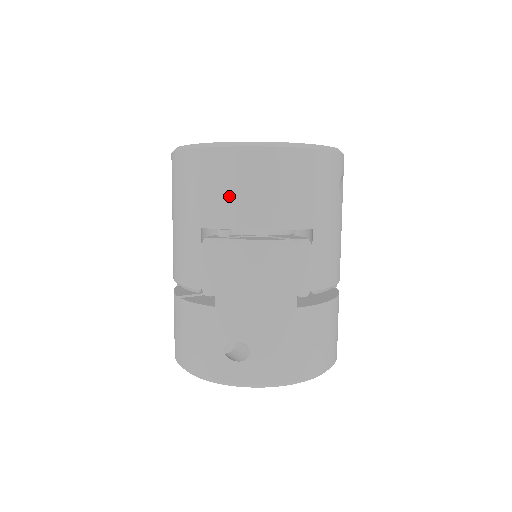
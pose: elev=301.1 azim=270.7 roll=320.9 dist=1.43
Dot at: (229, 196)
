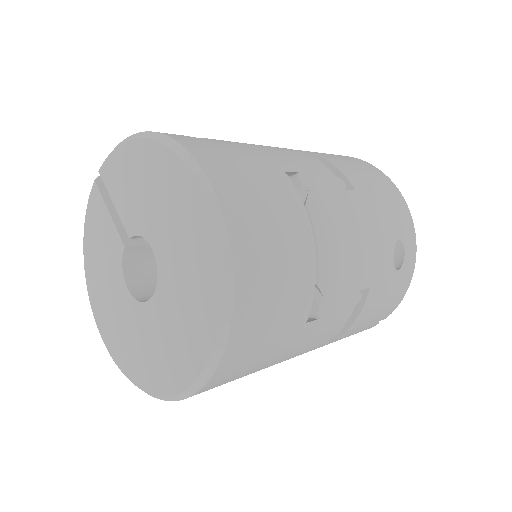
Dot at: occluded
